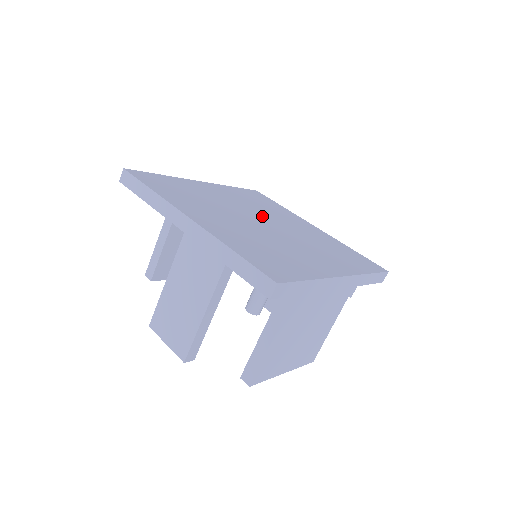
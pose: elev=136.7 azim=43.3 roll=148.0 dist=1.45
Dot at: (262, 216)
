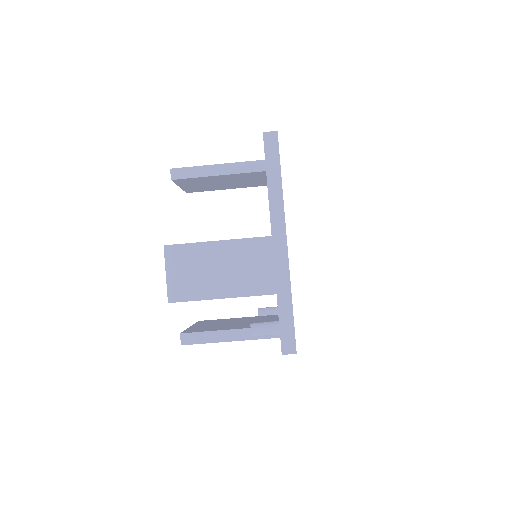
Dot at: occluded
